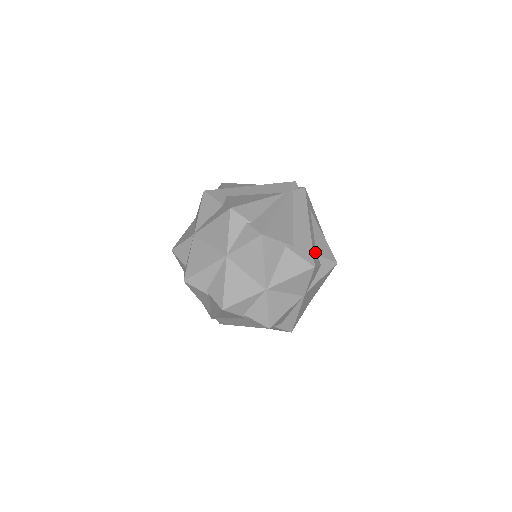
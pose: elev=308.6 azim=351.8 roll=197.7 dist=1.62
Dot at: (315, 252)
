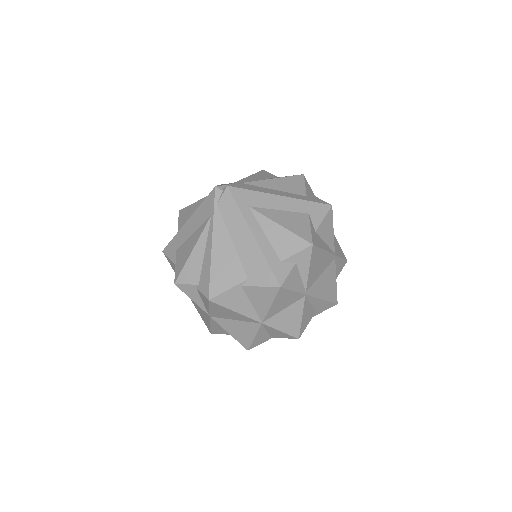
Dot at: (276, 261)
